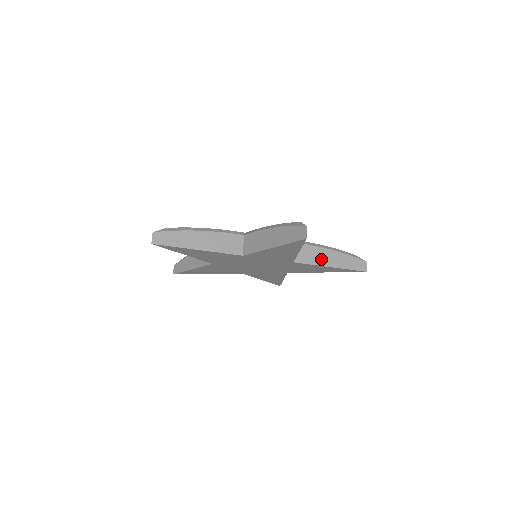
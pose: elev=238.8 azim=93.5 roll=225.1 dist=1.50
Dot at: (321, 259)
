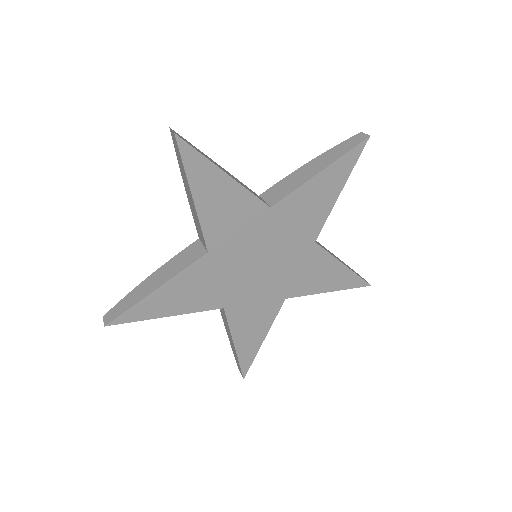
Dot at: (302, 178)
